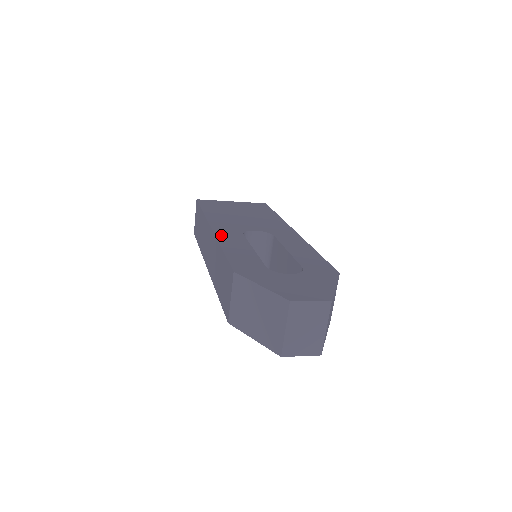
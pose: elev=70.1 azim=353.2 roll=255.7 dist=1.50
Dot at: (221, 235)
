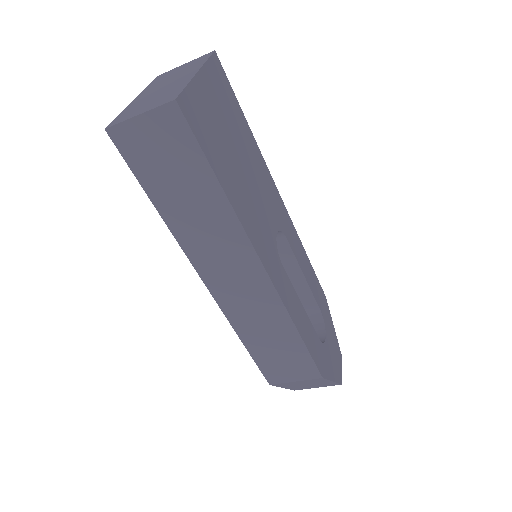
Dot at: (282, 292)
